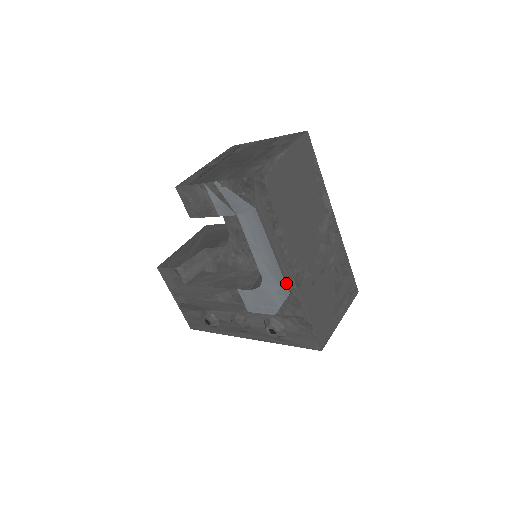
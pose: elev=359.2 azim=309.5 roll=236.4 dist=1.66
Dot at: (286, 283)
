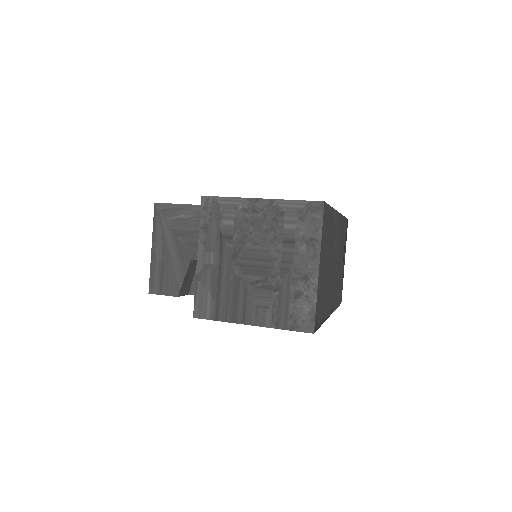
Dot at: occluded
